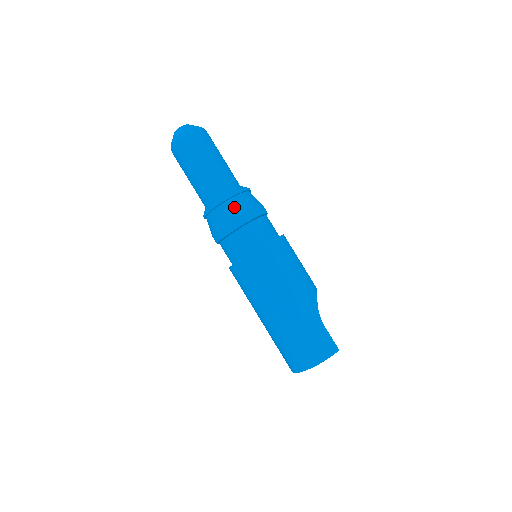
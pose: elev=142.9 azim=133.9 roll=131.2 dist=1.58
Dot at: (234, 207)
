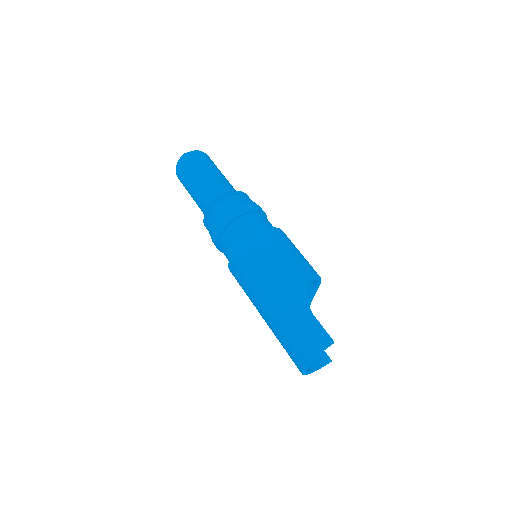
Dot at: (218, 212)
